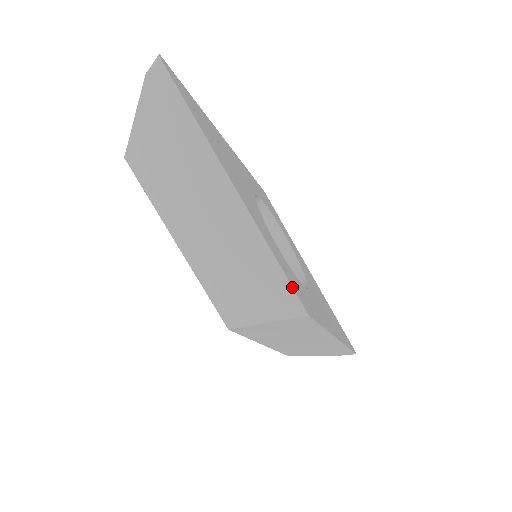
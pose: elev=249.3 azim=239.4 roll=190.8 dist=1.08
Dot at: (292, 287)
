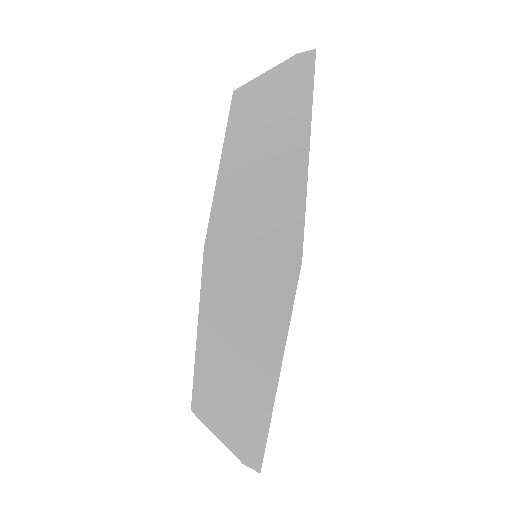
Dot at: occluded
